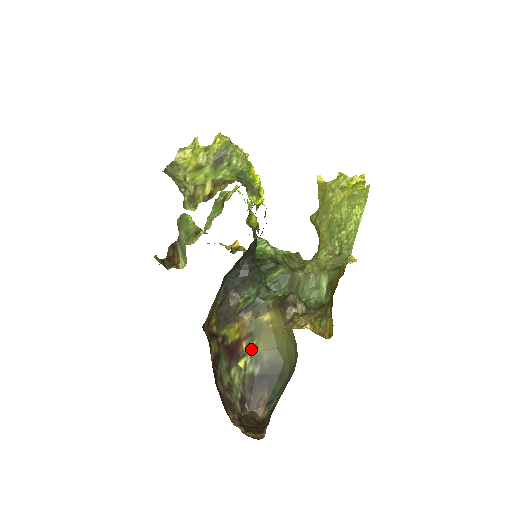
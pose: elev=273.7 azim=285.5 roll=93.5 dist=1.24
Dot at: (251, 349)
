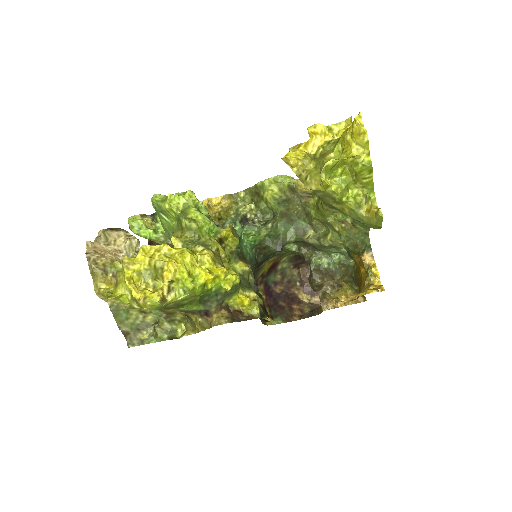
Dot at: (286, 255)
